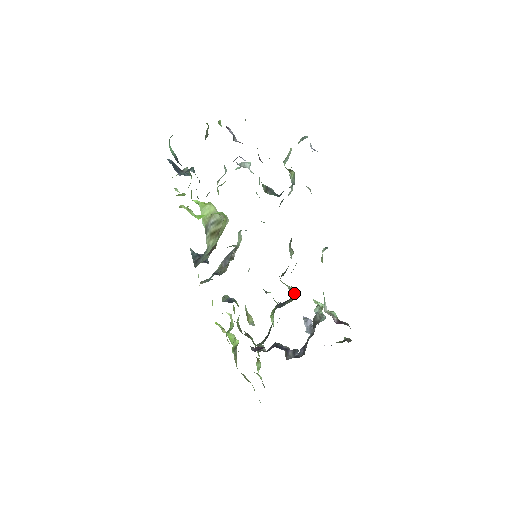
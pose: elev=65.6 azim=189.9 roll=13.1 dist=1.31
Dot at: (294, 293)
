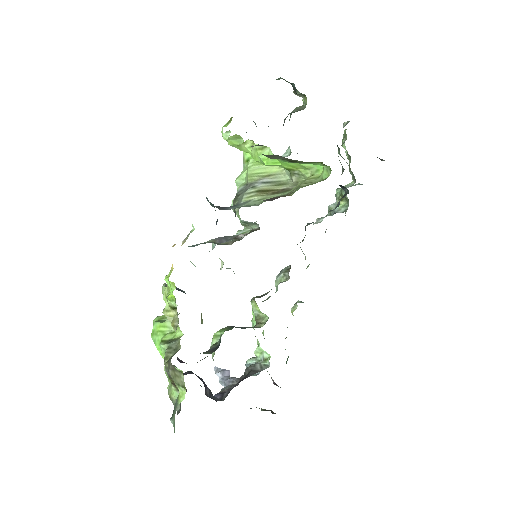
Dot at: (262, 322)
